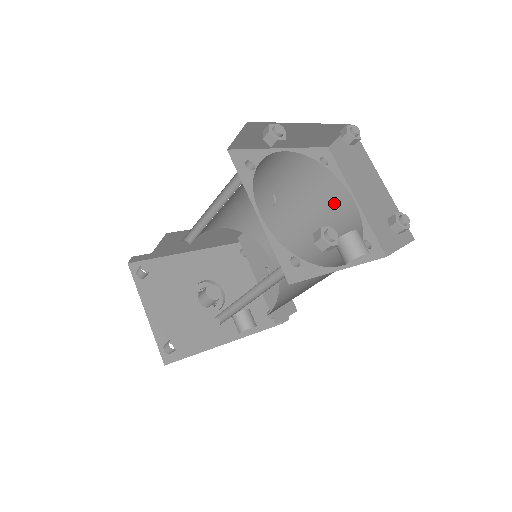
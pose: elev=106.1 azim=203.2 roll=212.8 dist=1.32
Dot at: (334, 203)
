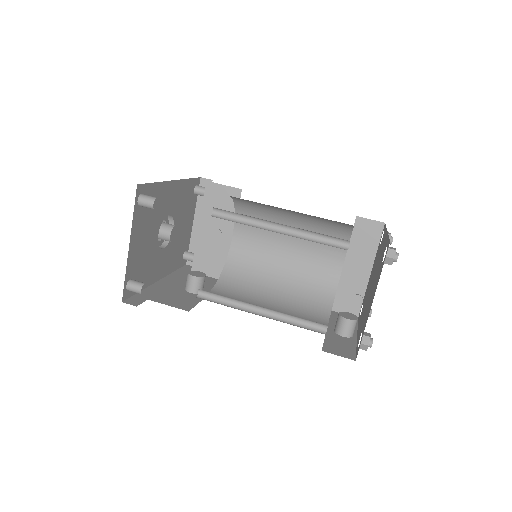
Dot at: (328, 253)
